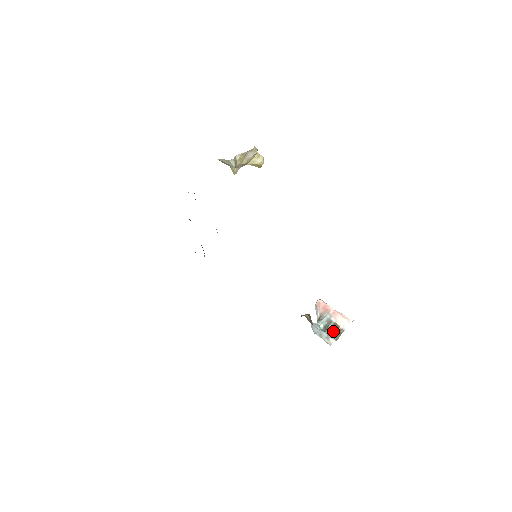
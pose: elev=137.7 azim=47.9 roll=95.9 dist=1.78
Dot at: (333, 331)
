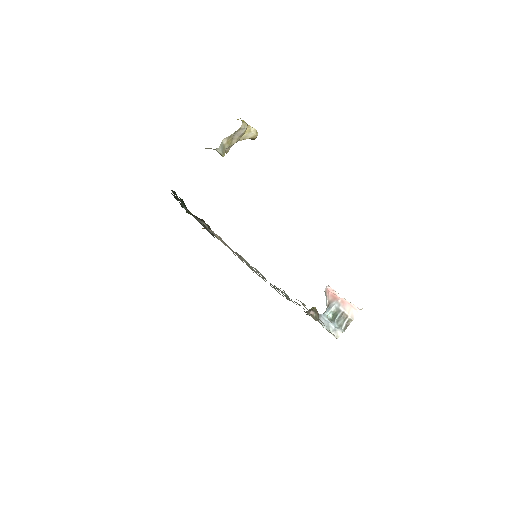
Dot at: (341, 321)
